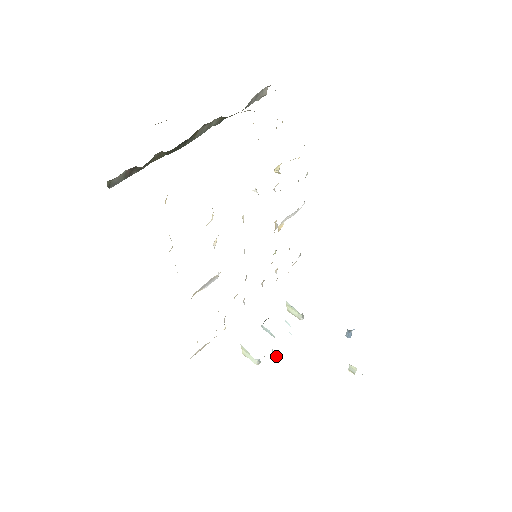
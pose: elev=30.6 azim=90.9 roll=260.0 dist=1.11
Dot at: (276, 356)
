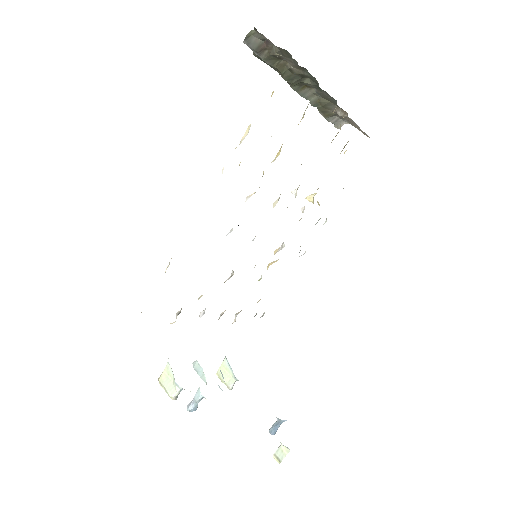
Dot at: (197, 401)
